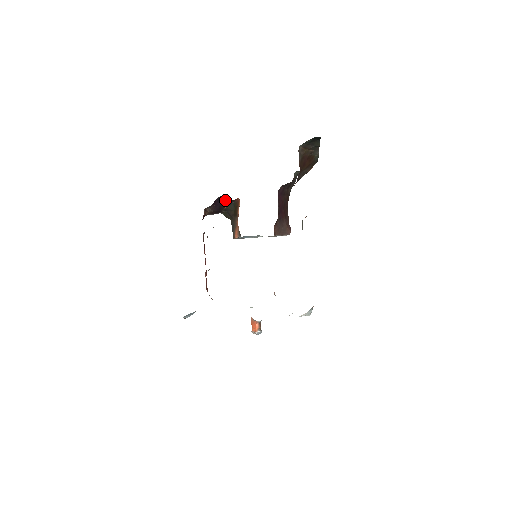
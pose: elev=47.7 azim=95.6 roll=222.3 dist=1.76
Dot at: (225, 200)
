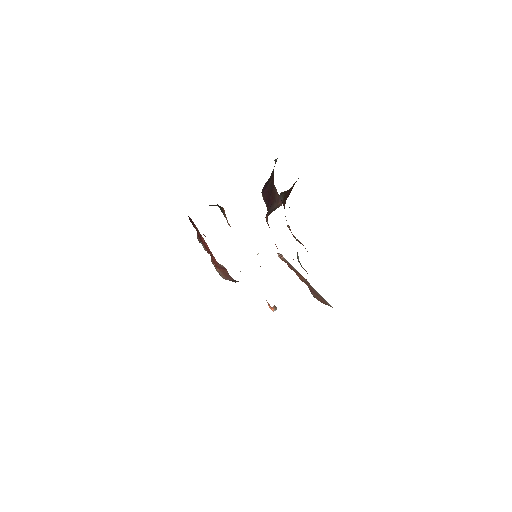
Dot at: occluded
